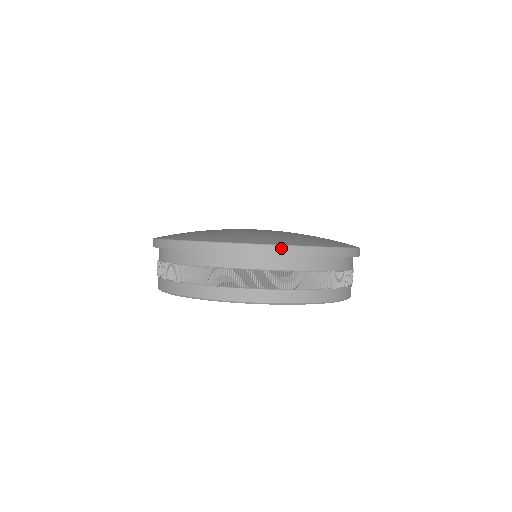
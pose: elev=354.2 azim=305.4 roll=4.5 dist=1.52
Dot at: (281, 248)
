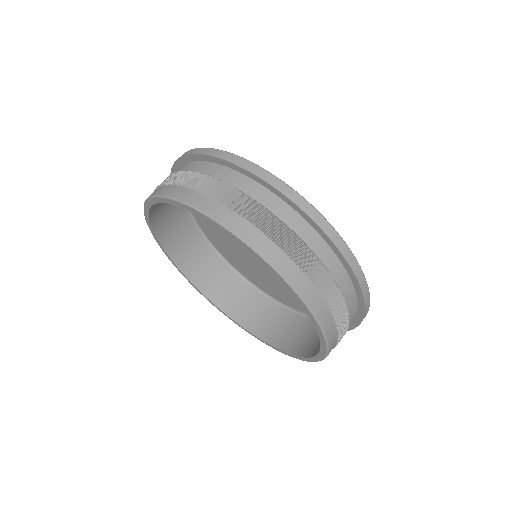
Dot at: (198, 149)
